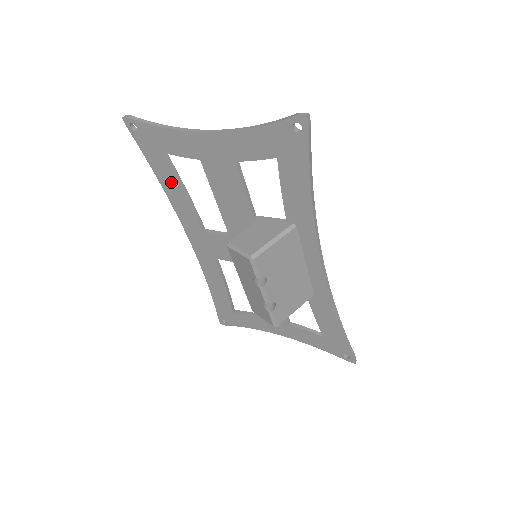
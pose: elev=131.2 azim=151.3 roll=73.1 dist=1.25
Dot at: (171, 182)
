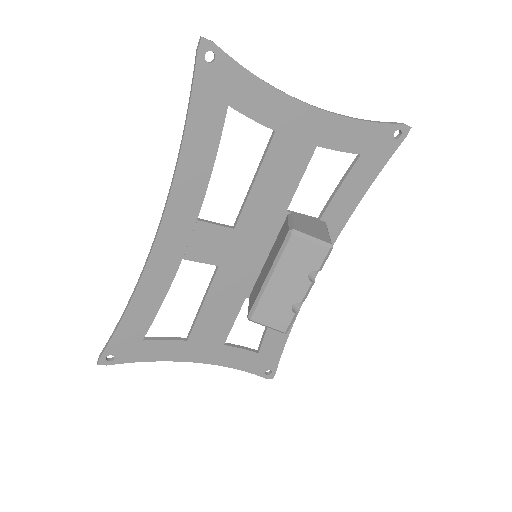
Dot at: (204, 145)
